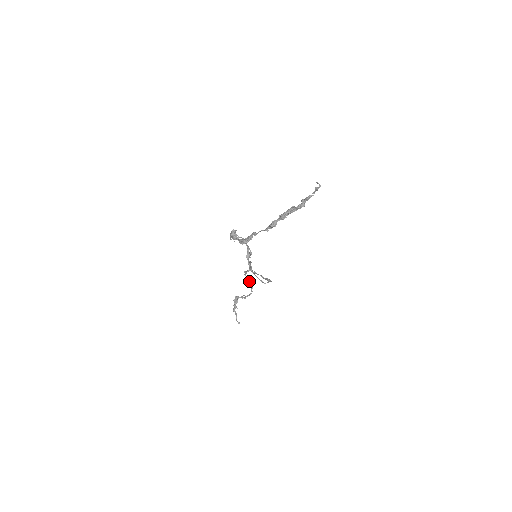
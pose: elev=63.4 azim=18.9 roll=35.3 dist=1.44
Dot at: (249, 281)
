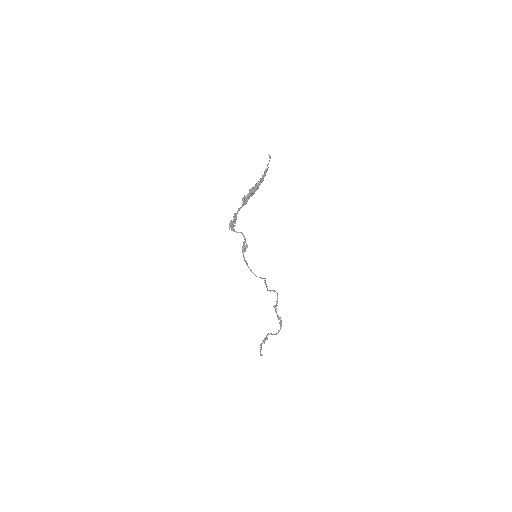
Dot at: (280, 319)
